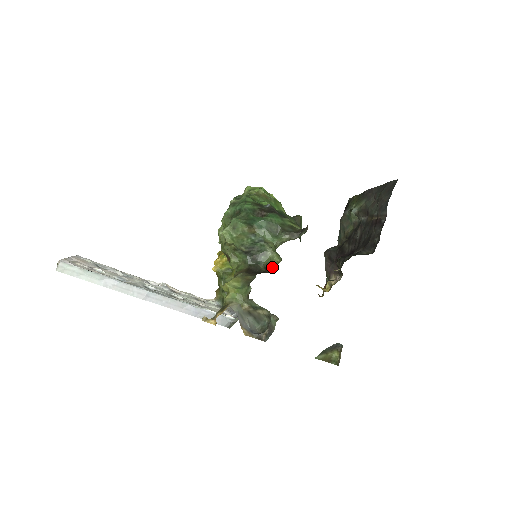
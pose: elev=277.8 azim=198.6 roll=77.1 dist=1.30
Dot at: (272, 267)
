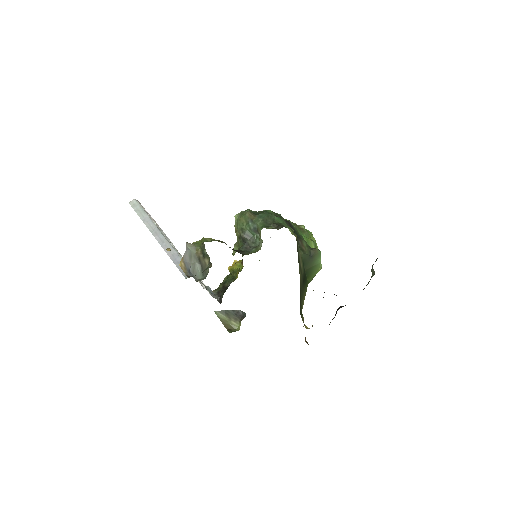
Dot at: occluded
